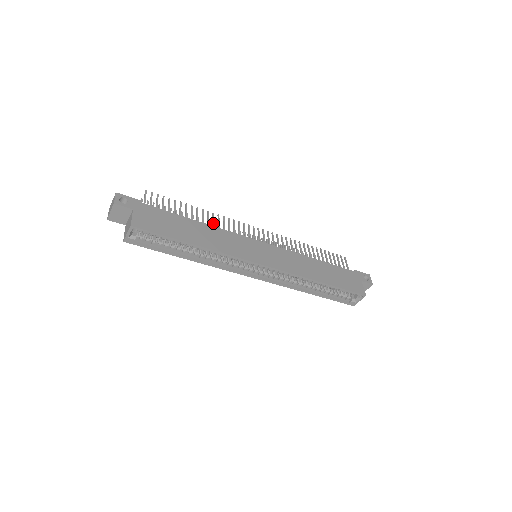
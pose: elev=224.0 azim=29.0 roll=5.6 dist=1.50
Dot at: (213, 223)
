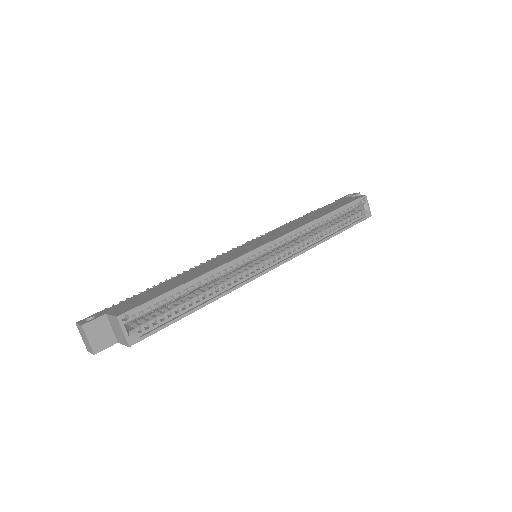
Dot at: occluded
